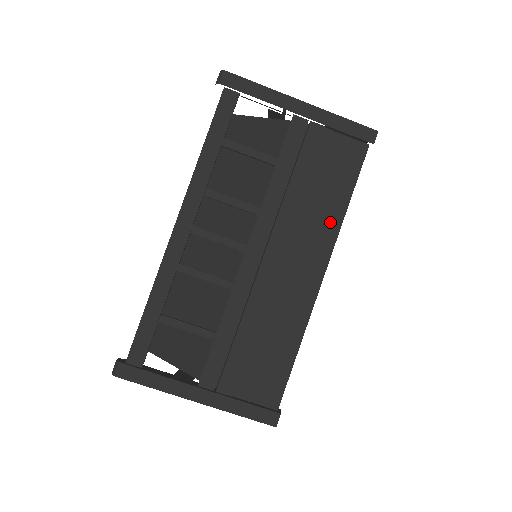
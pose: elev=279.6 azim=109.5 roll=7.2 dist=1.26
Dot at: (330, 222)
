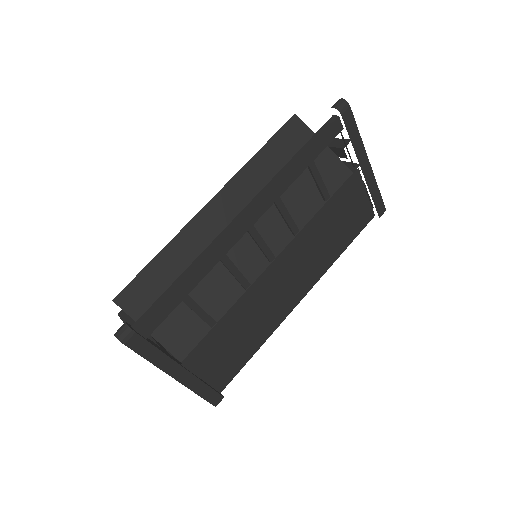
Dot at: (327, 261)
